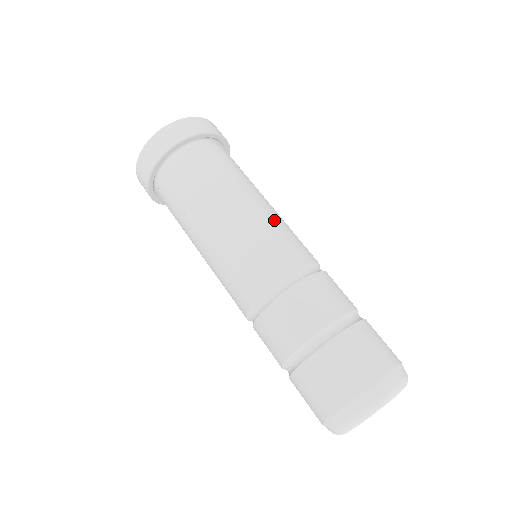
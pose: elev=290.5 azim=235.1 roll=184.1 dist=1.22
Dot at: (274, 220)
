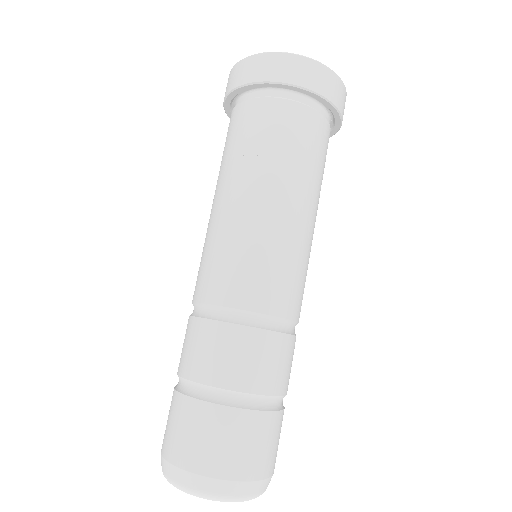
Dot at: (299, 247)
